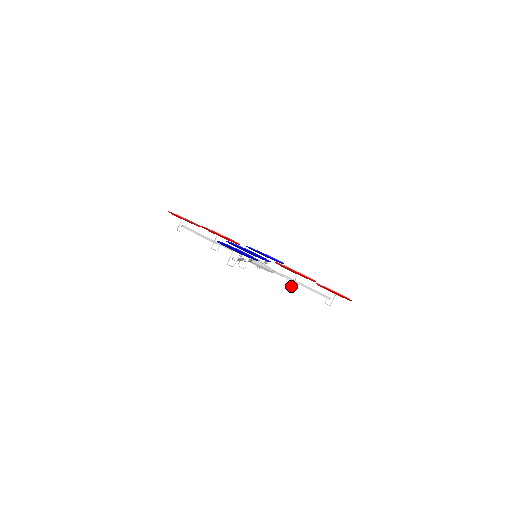
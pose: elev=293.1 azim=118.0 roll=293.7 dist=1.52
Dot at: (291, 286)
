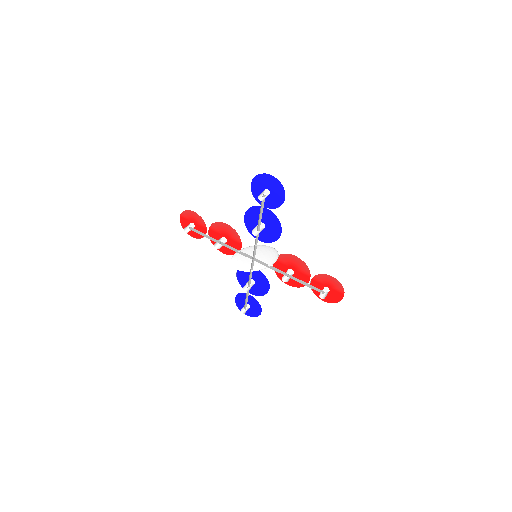
Dot at: (287, 281)
